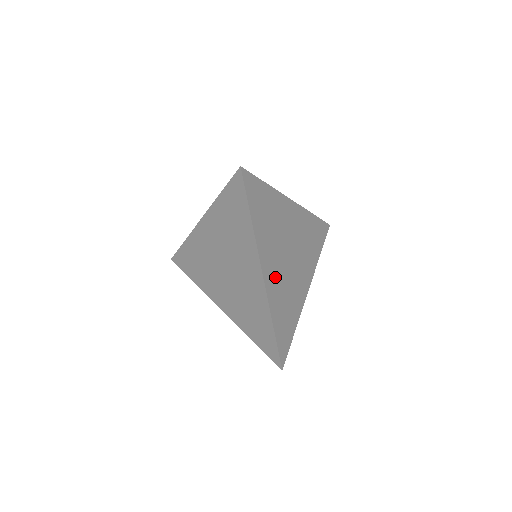
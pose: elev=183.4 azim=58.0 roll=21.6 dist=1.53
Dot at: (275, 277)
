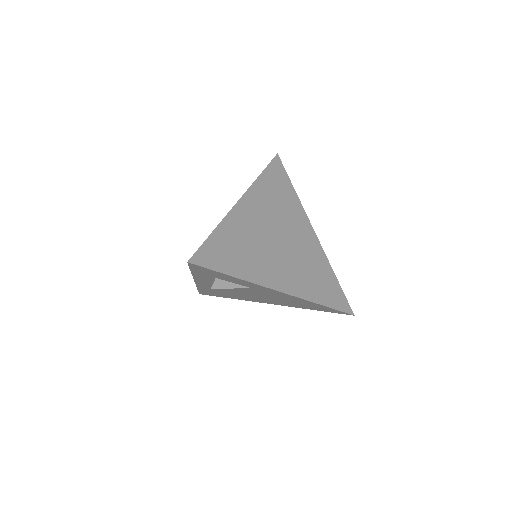
Dot at: (250, 220)
